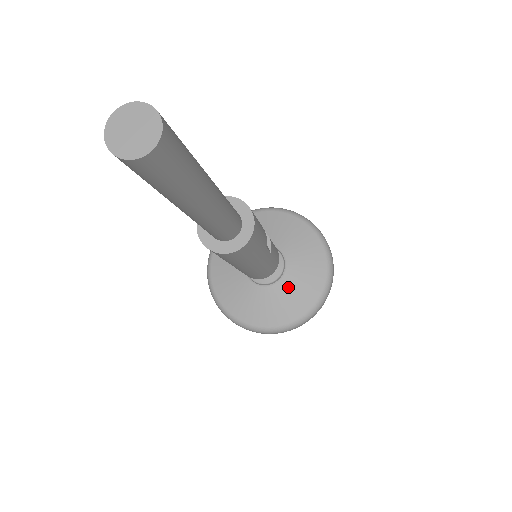
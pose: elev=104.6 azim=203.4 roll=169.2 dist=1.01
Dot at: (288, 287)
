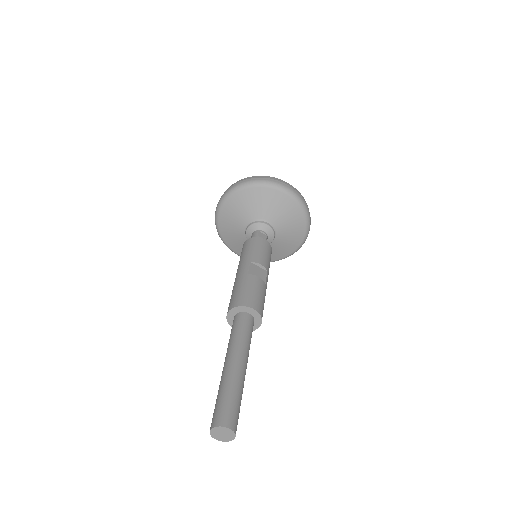
Dot at: (283, 235)
